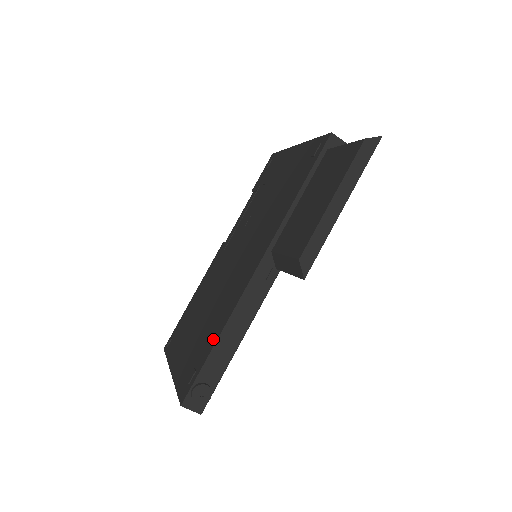
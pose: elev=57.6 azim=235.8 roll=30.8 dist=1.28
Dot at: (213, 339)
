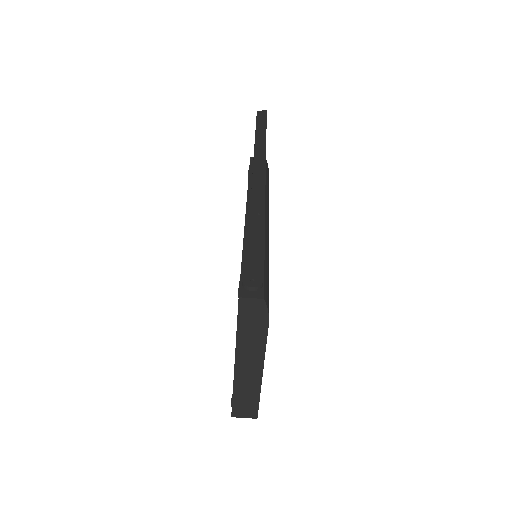
Dot at: occluded
